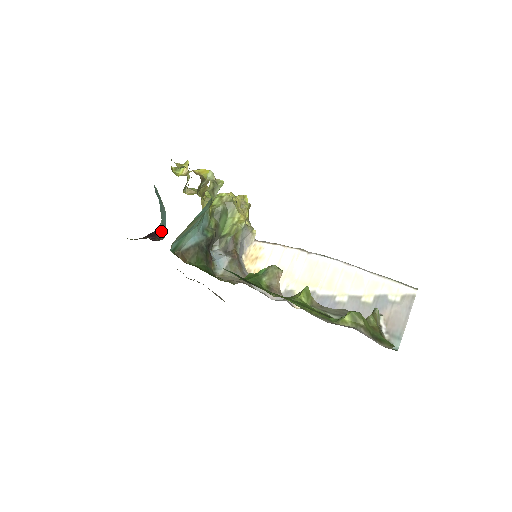
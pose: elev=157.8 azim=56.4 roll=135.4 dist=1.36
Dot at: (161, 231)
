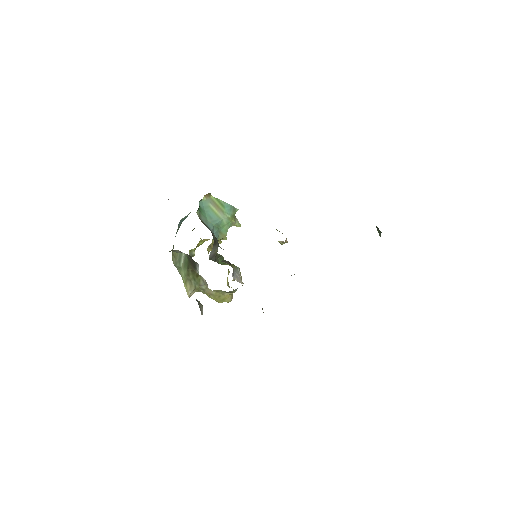
Dot at: occluded
